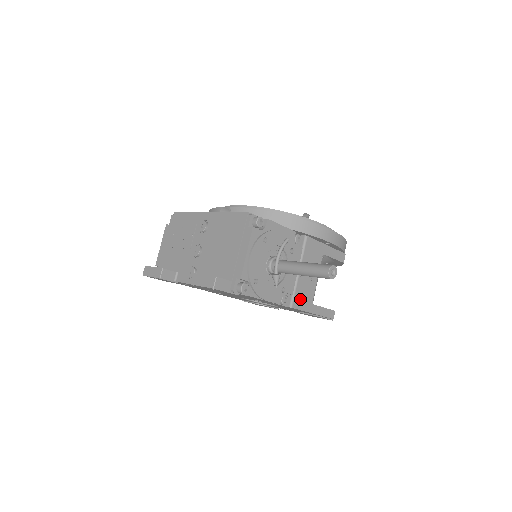
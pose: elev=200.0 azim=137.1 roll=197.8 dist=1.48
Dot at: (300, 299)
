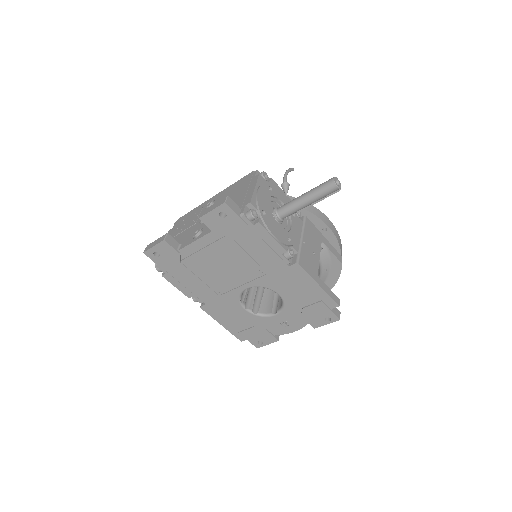
Dot at: (305, 262)
